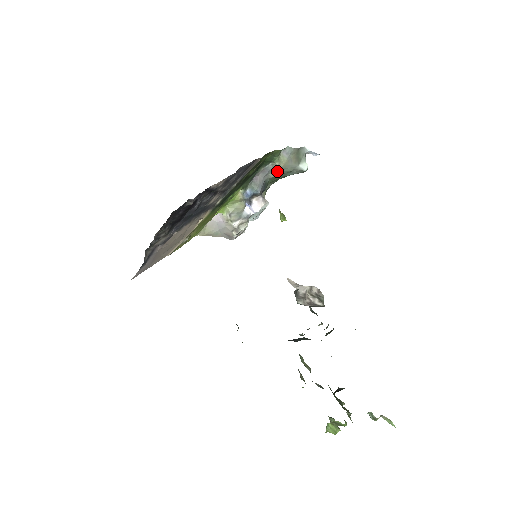
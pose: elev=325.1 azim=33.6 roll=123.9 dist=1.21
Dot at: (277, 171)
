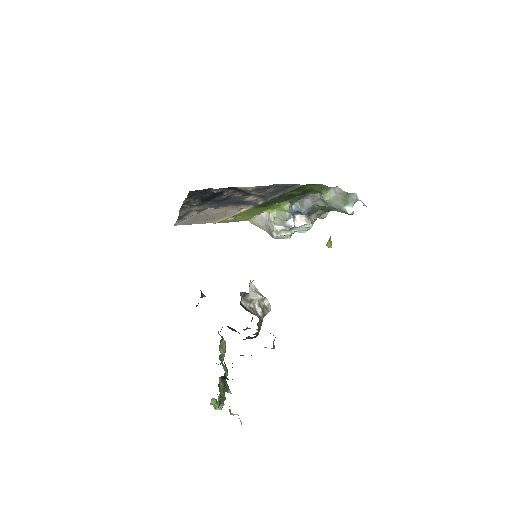
Dot at: (324, 202)
